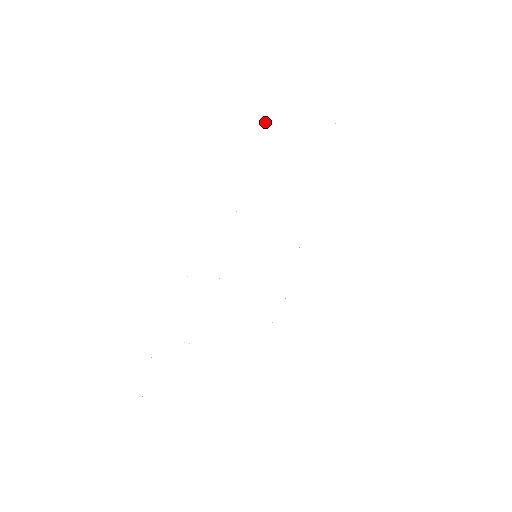
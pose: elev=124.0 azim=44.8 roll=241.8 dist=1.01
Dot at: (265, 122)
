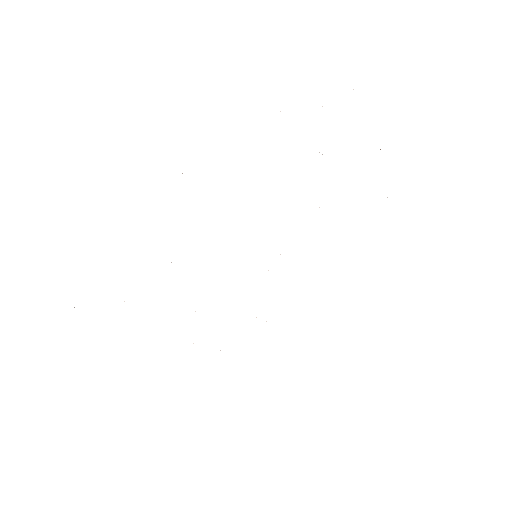
Dot at: occluded
